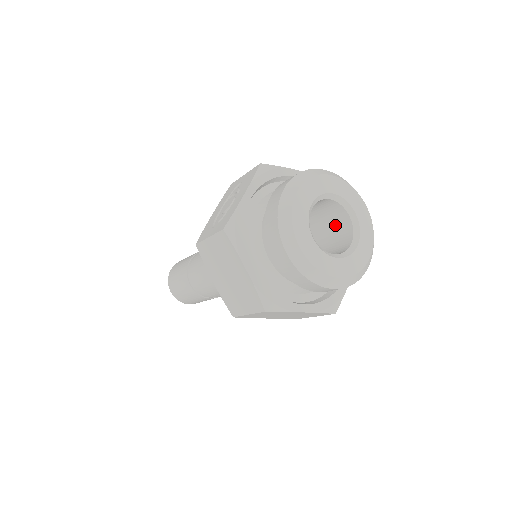
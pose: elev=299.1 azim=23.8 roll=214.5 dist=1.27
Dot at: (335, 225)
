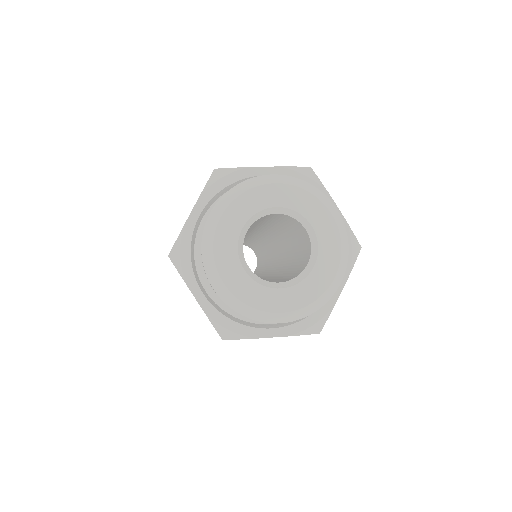
Dot at: (299, 267)
